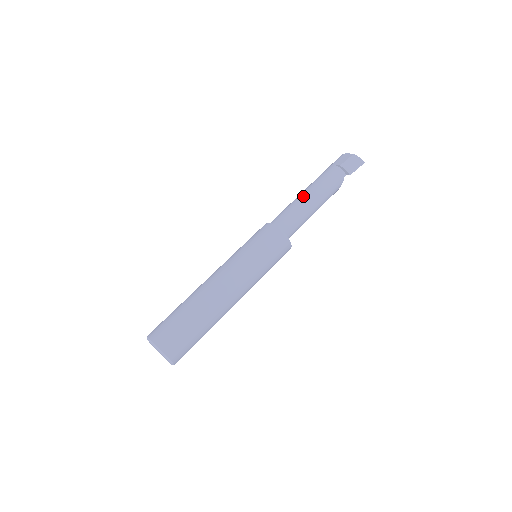
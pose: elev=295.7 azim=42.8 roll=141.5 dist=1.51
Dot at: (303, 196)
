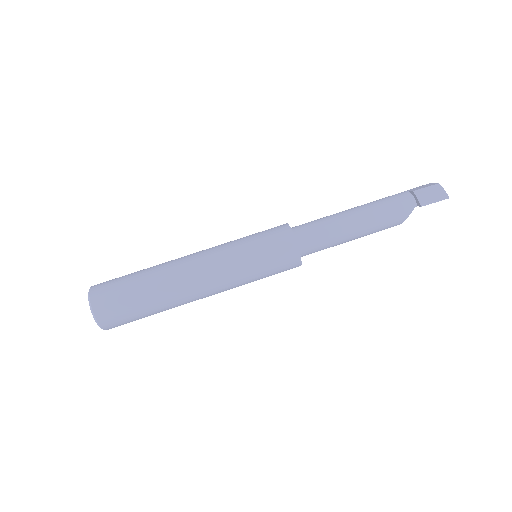
Dot at: (347, 211)
